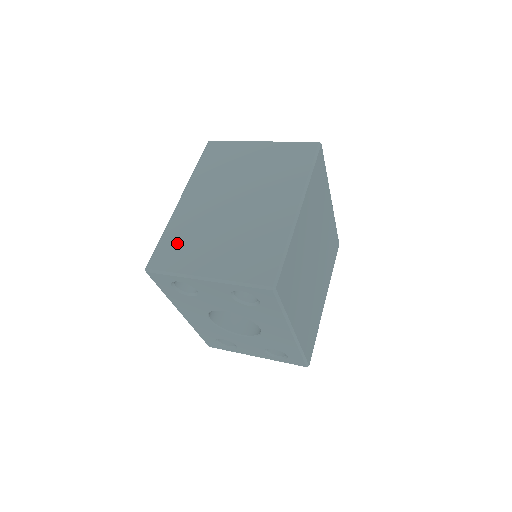
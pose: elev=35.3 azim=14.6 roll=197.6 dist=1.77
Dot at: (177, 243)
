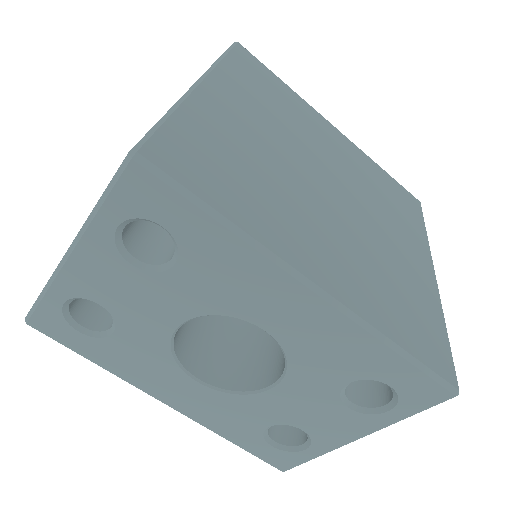
Dot at: occluded
